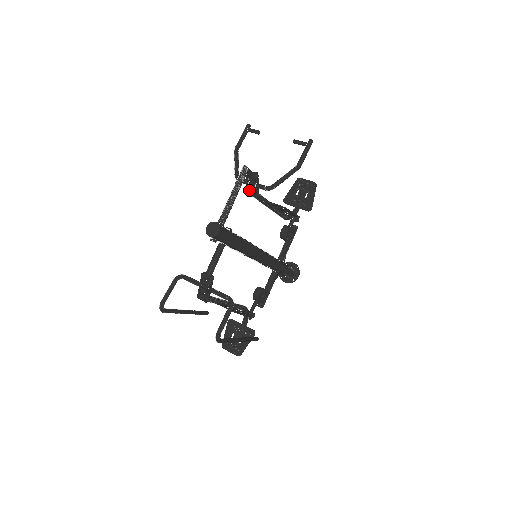
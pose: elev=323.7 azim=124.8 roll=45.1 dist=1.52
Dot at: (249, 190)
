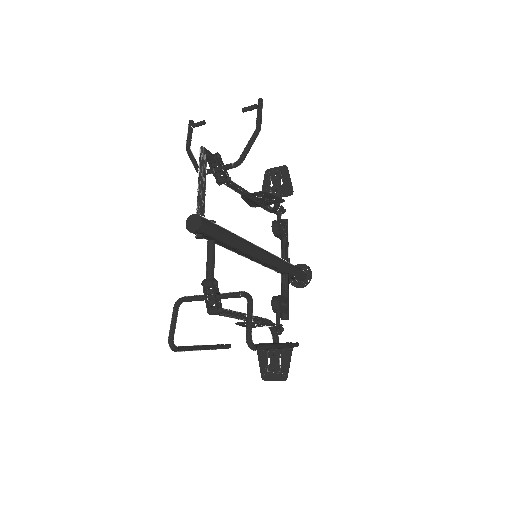
Dot at: (217, 178)
